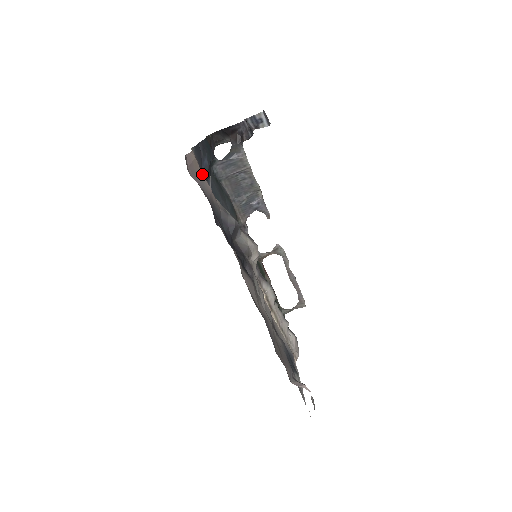
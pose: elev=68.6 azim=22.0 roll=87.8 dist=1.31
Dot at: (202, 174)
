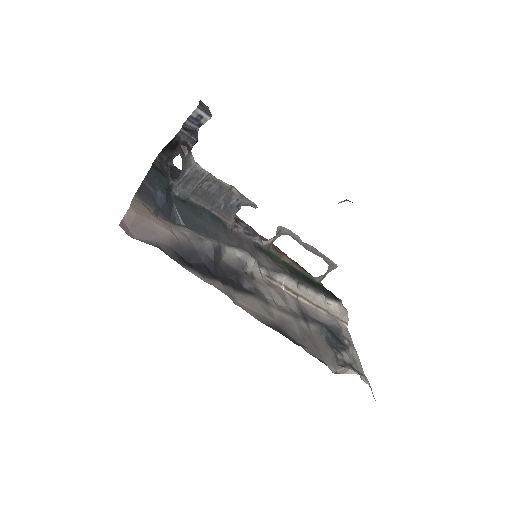
Dot at: (152, 222)
